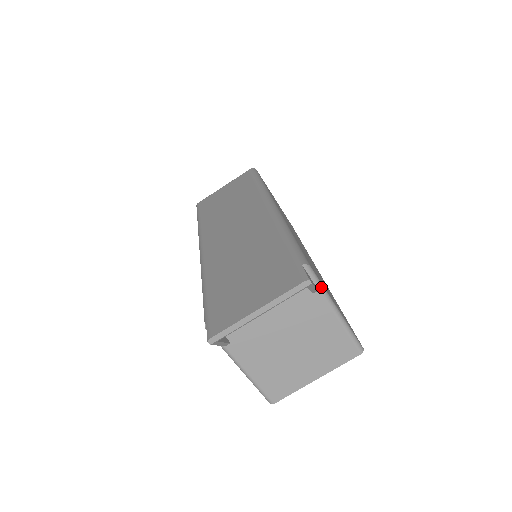
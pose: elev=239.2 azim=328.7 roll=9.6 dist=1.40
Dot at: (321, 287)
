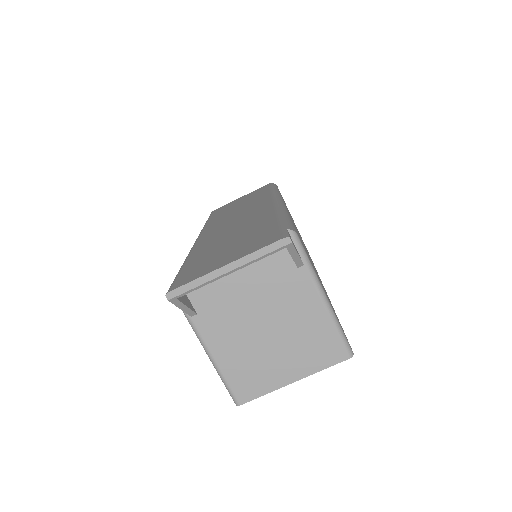
Dot at: (308, 262)
